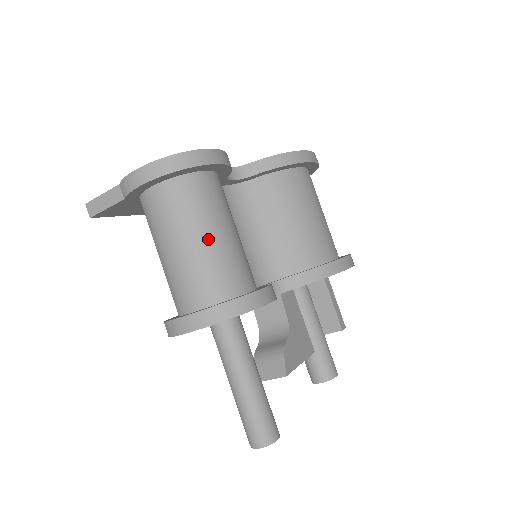
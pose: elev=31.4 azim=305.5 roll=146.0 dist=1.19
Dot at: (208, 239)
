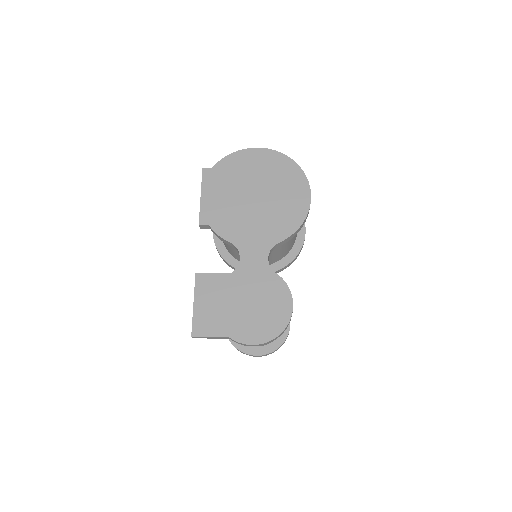
Dot at: occluded
